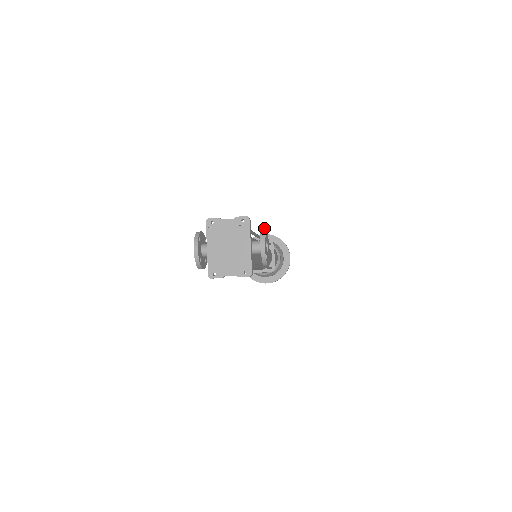
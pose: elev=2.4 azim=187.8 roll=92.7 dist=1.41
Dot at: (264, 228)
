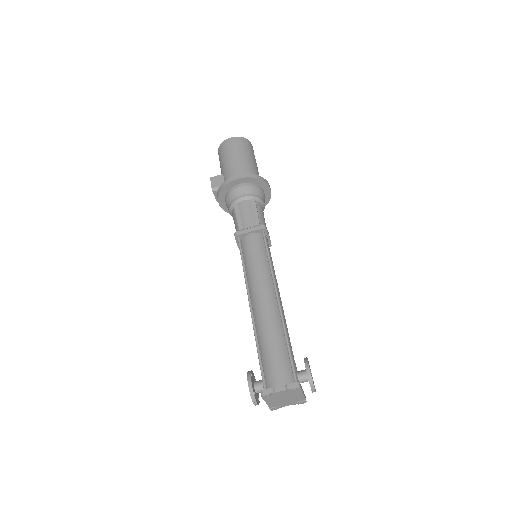
Dot at: (310, 376)
